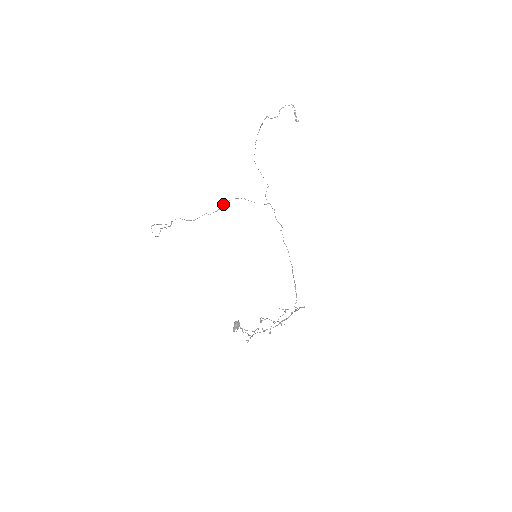
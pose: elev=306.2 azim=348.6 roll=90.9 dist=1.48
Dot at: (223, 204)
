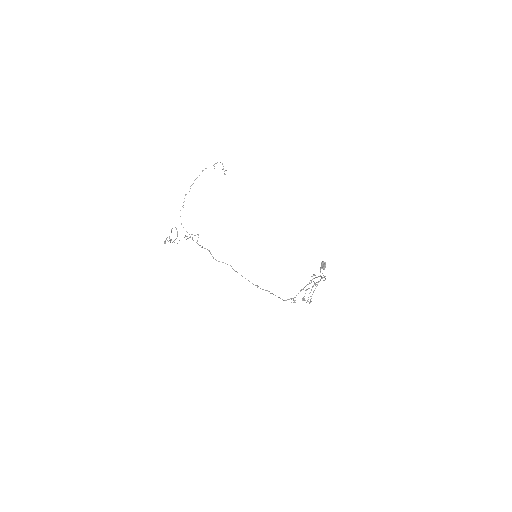
Dot at: (185, 236)
